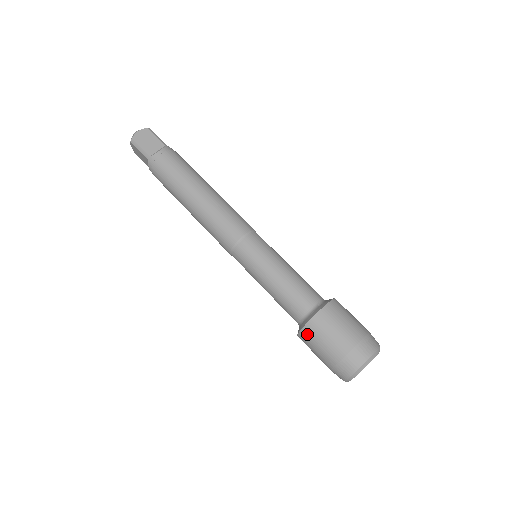
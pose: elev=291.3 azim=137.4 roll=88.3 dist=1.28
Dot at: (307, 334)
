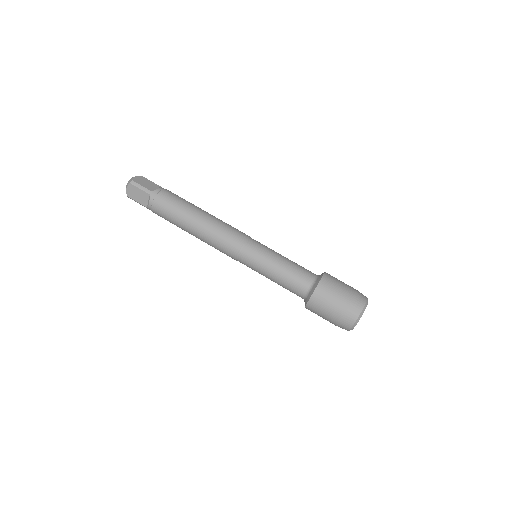
Dot at: occluded
